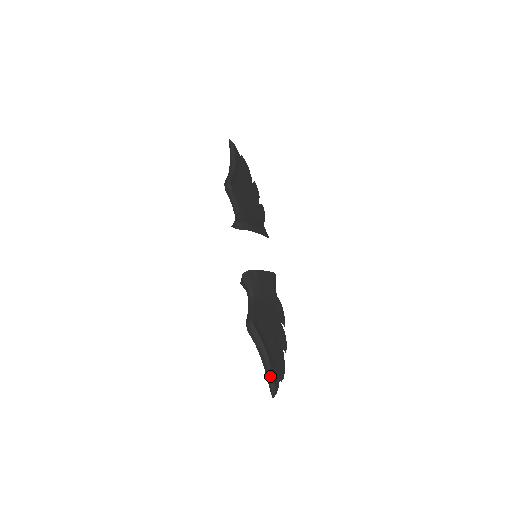
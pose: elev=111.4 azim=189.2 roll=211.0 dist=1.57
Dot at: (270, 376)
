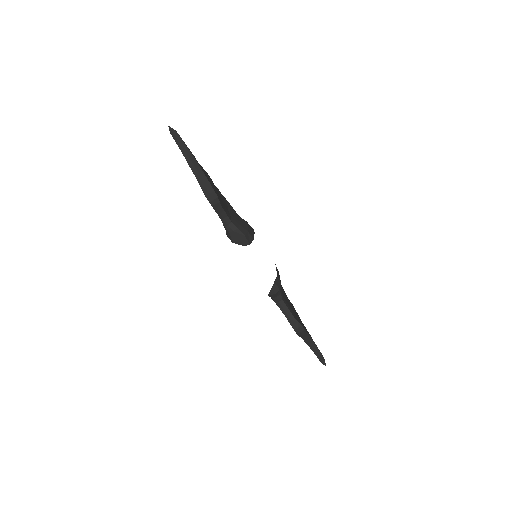
Dot at: (318, 353)
